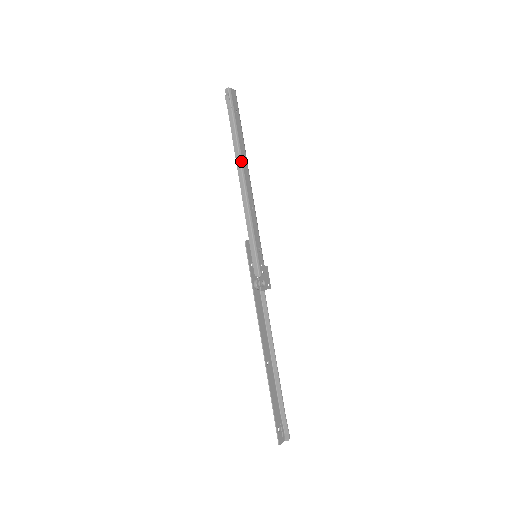
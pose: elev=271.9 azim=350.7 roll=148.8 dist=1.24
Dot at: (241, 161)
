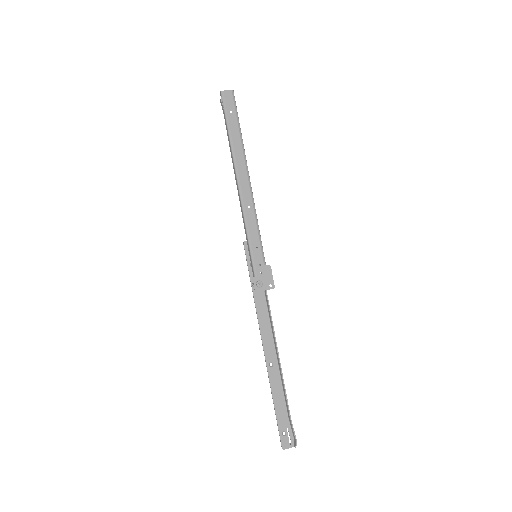
Dot at: (235, 162)
